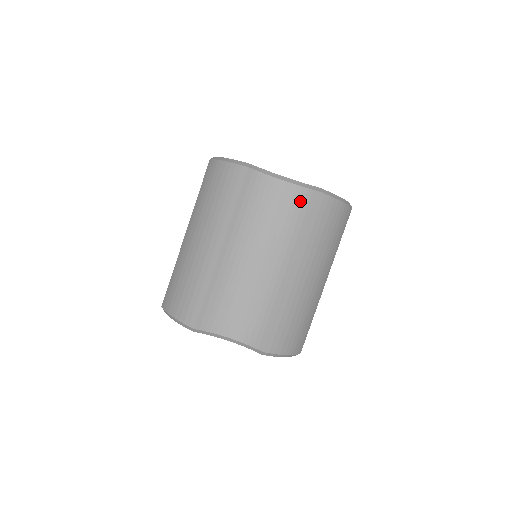
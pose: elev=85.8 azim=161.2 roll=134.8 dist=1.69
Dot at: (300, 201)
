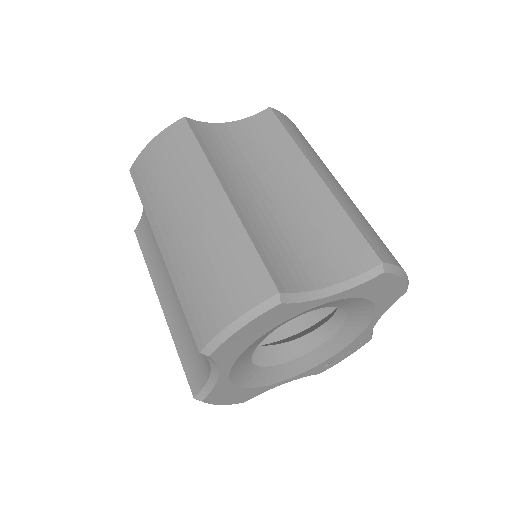
Dot at: (260, 125)
